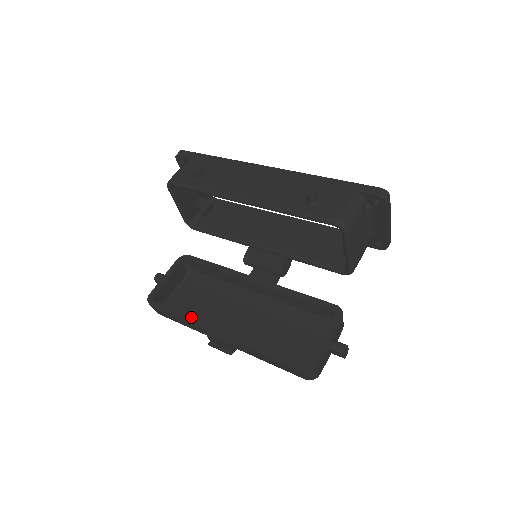
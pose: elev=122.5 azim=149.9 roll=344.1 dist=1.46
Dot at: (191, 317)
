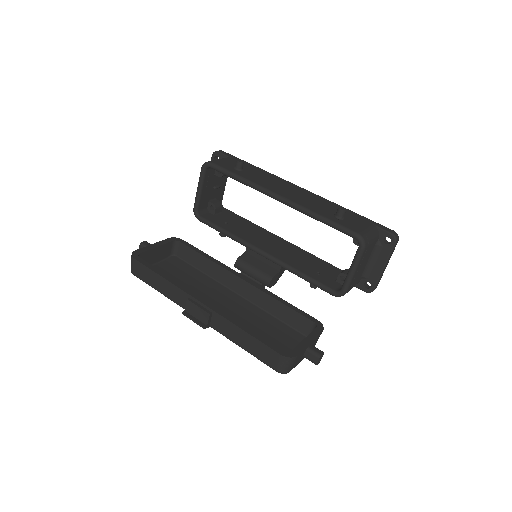
Dot at: (176, 281)
